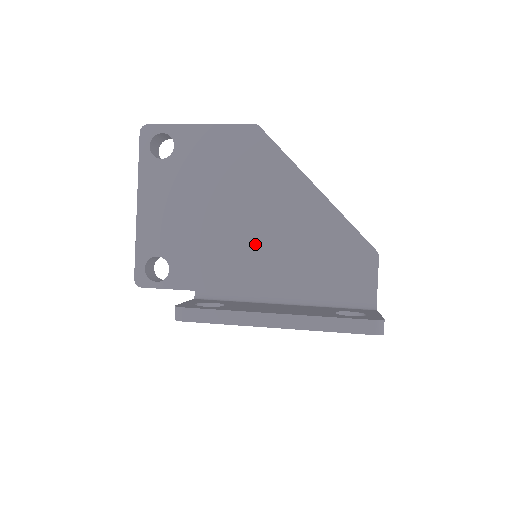
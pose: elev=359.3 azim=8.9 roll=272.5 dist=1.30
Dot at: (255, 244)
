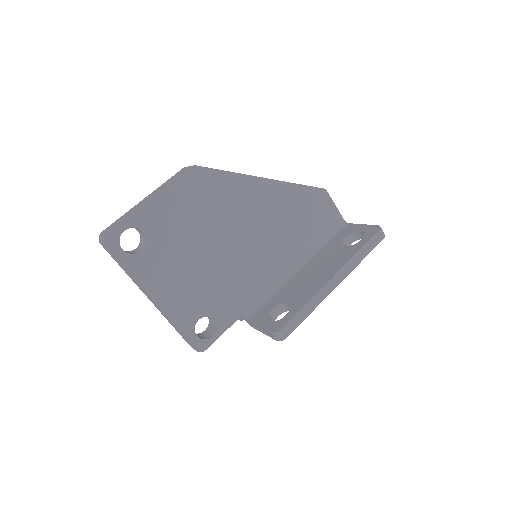
Dot at: (256, 249)
